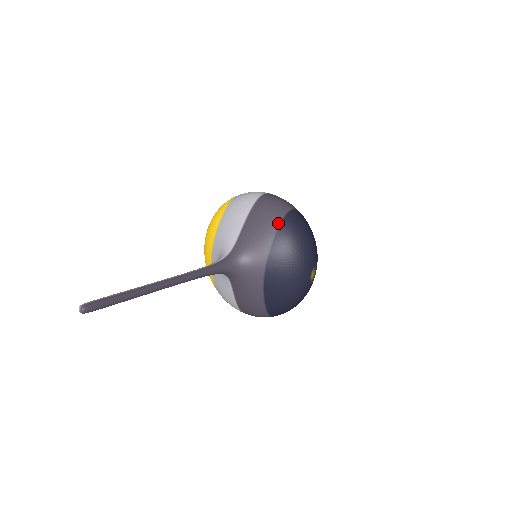
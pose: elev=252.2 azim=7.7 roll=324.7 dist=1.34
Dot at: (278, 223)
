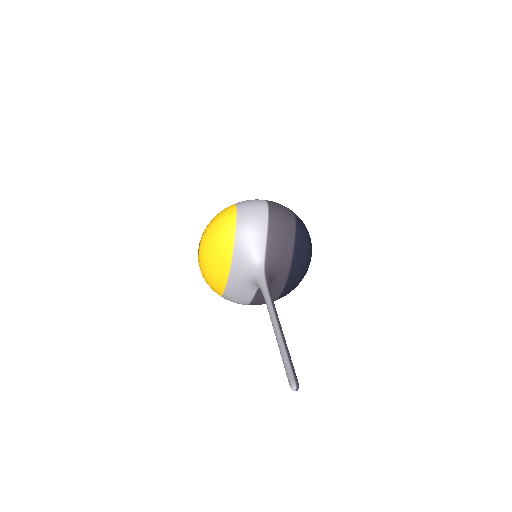
Dot at: (294, 230)
